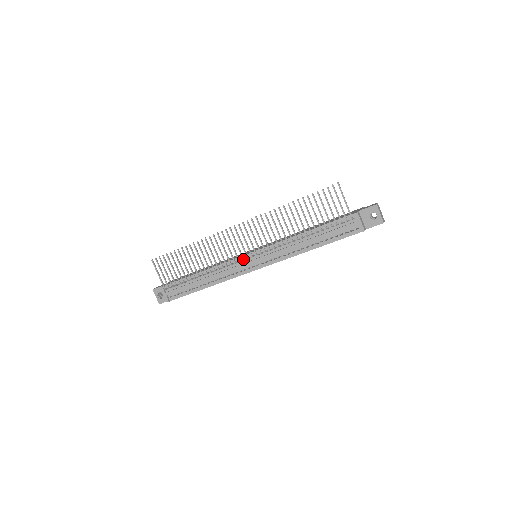
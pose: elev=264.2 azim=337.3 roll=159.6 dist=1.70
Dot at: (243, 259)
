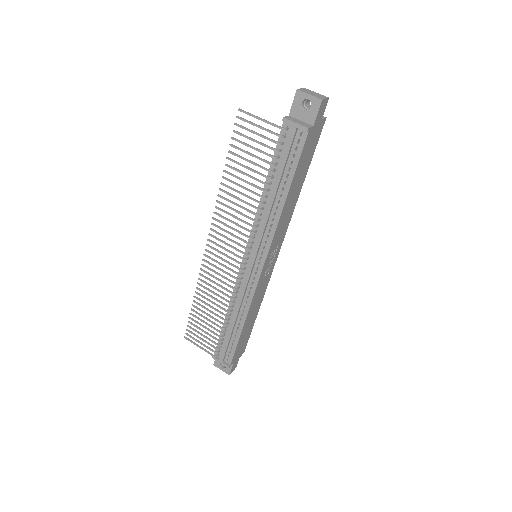
Dot at: occluded
